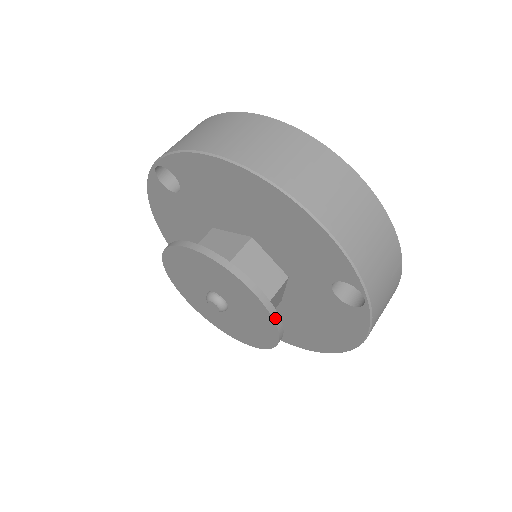
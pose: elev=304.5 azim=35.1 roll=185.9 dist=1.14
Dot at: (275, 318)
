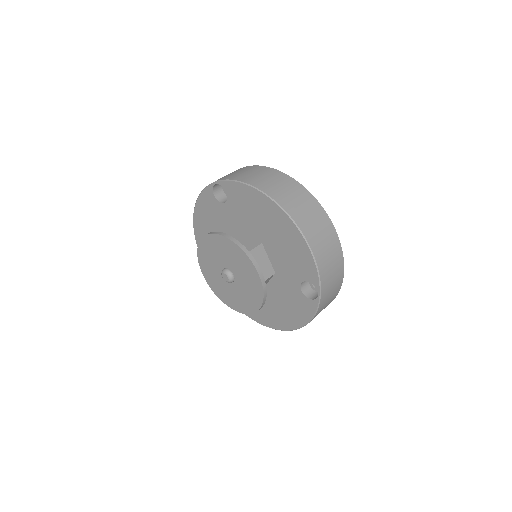
Dot at: (264, 292)
